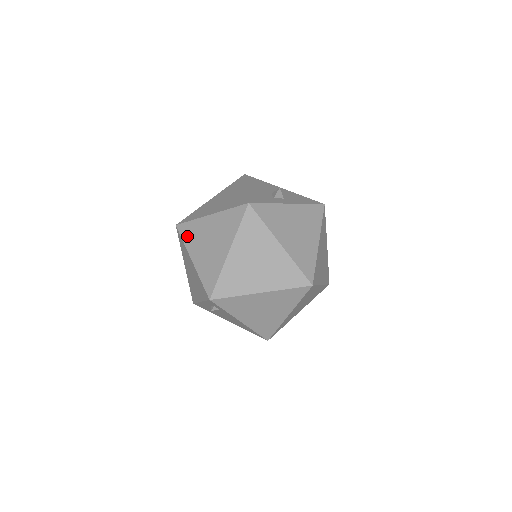
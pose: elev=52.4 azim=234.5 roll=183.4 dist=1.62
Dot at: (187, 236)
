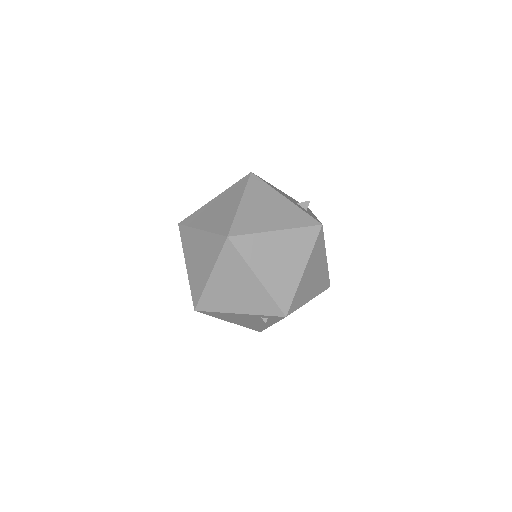
Dot at: (248, 251)
